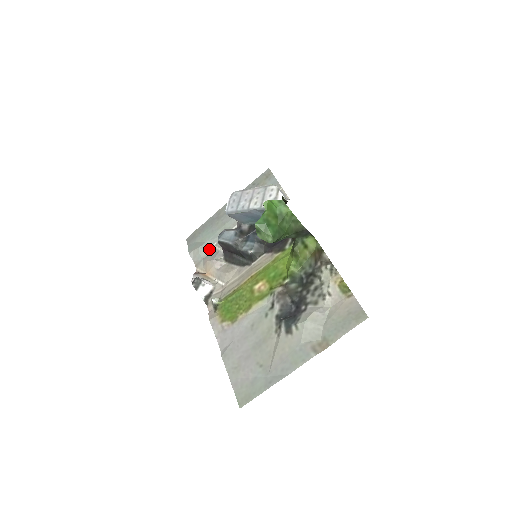
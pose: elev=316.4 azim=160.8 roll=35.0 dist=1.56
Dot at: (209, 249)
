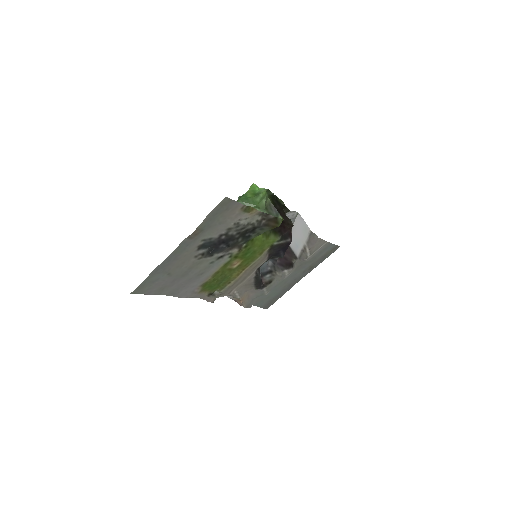
Dot at: occluded
